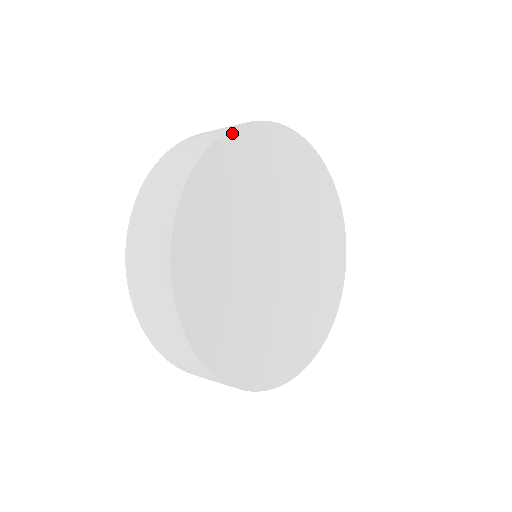
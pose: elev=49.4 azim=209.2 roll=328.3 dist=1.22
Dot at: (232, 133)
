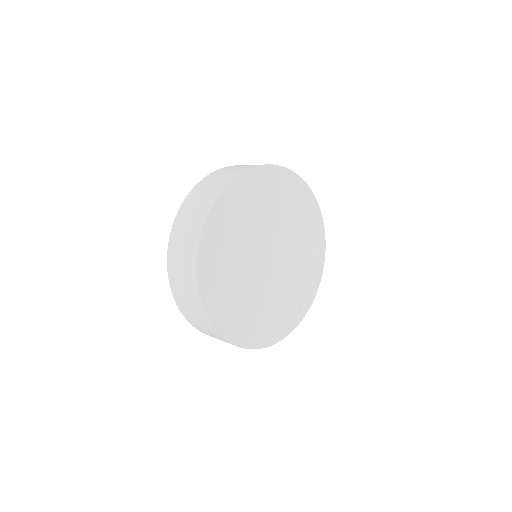
Dot at: (220, 198)
